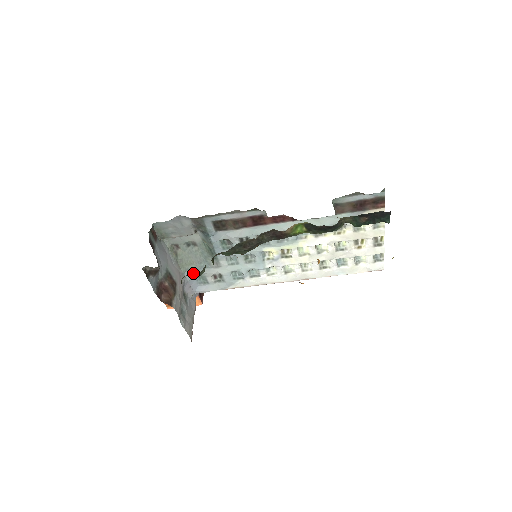
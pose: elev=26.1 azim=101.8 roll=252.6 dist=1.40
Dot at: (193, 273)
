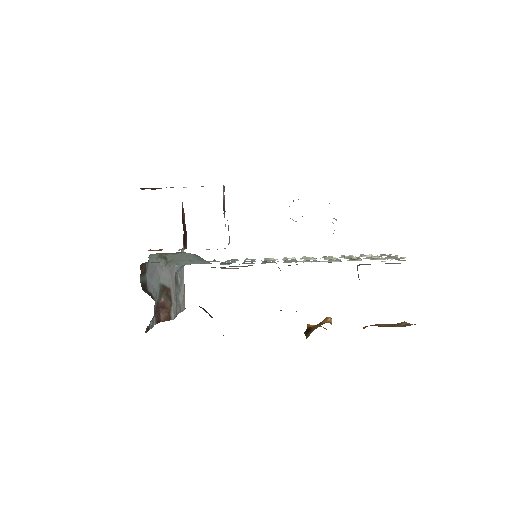
Dot at: occluded
